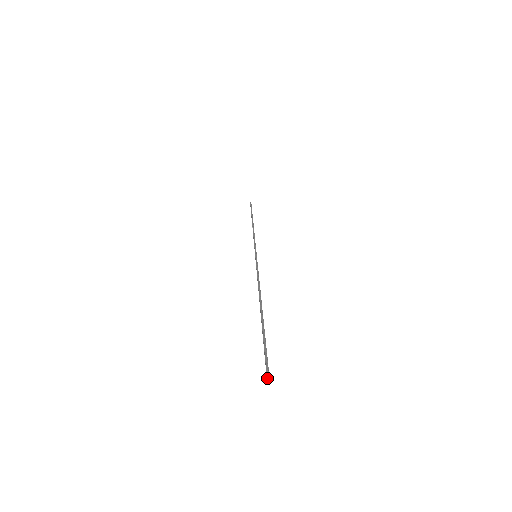
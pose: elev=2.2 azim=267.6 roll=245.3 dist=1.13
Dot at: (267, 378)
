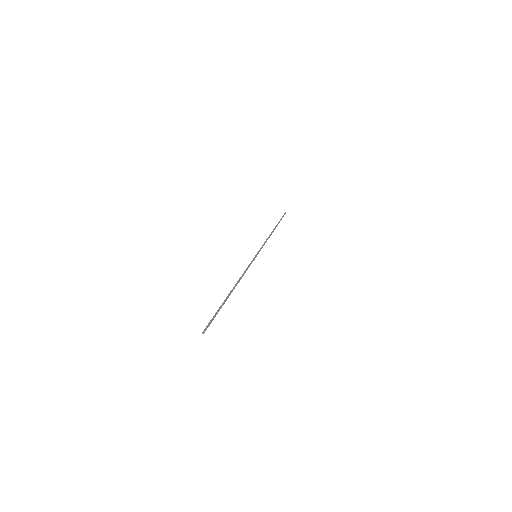
Dot at: (203, 331)
